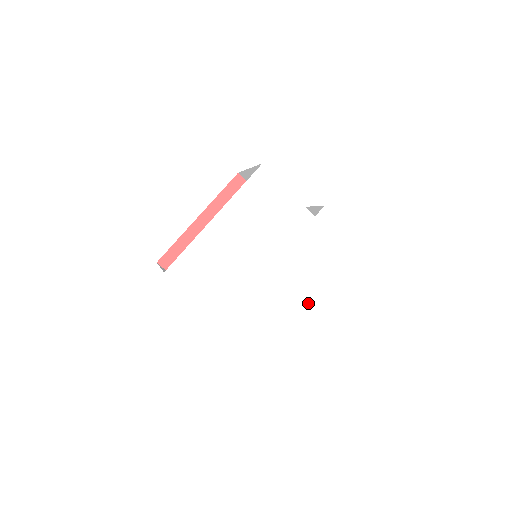
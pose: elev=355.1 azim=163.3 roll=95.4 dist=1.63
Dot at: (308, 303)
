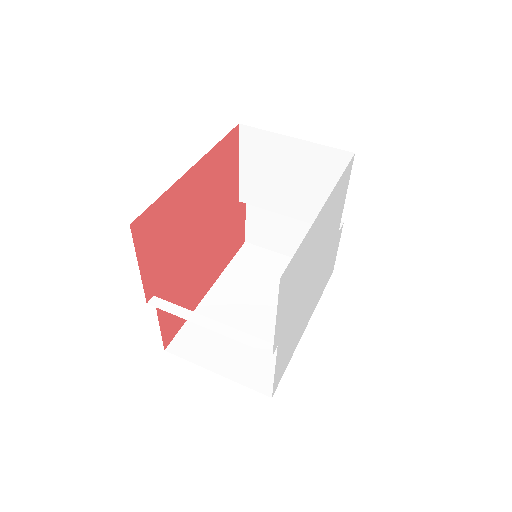
Dot at: (303, 331)
